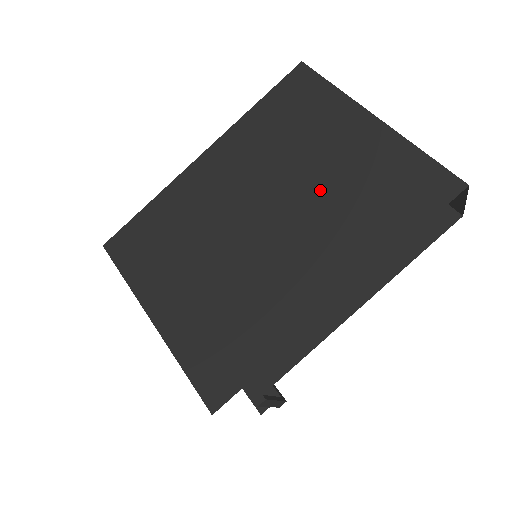
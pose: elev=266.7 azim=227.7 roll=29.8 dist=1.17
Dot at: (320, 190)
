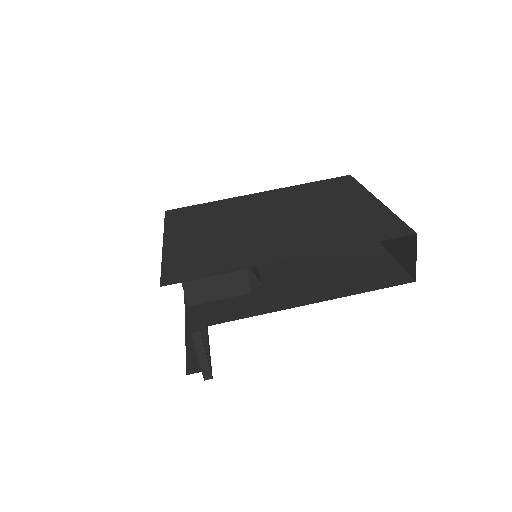
Dot at: (319, 217)
